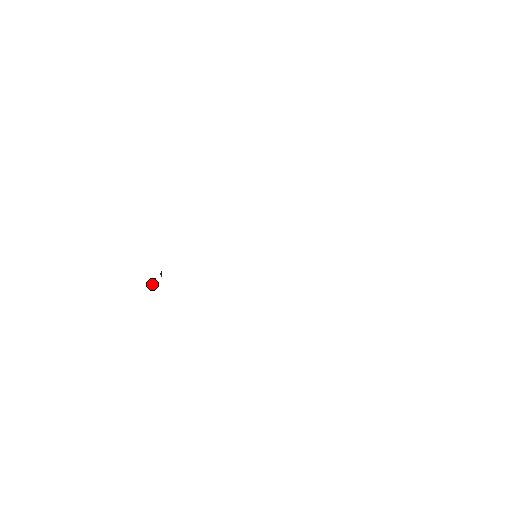
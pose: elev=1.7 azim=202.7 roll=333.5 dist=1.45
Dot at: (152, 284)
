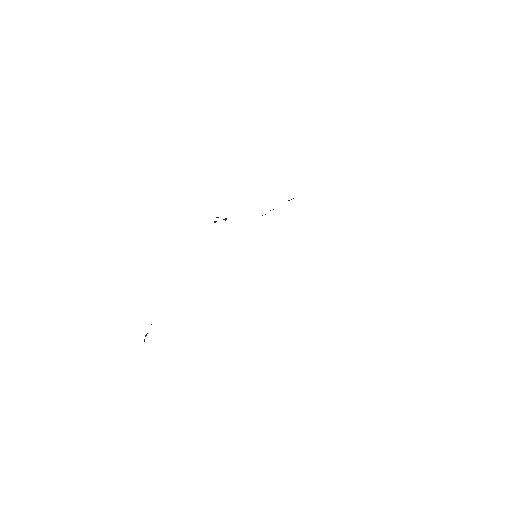
Dot at: occluded
